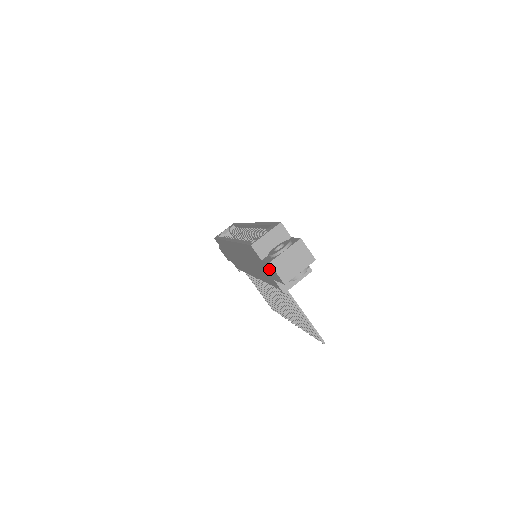
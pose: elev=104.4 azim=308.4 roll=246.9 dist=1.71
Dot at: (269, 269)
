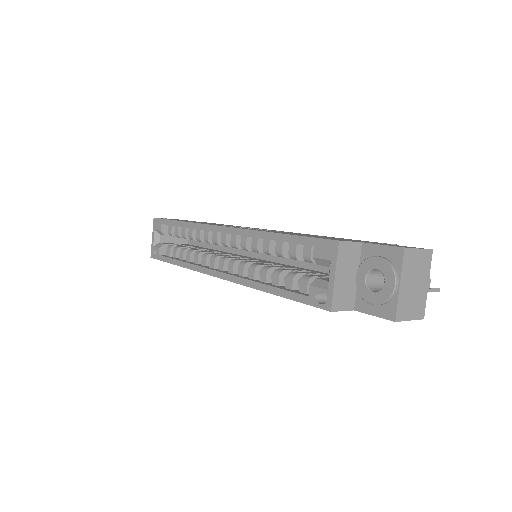
Dot at: occluded
